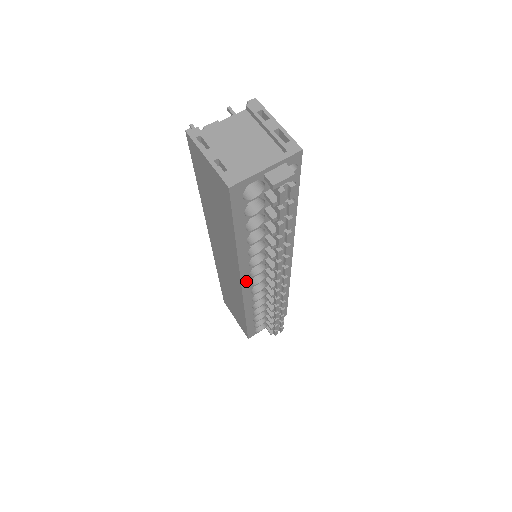
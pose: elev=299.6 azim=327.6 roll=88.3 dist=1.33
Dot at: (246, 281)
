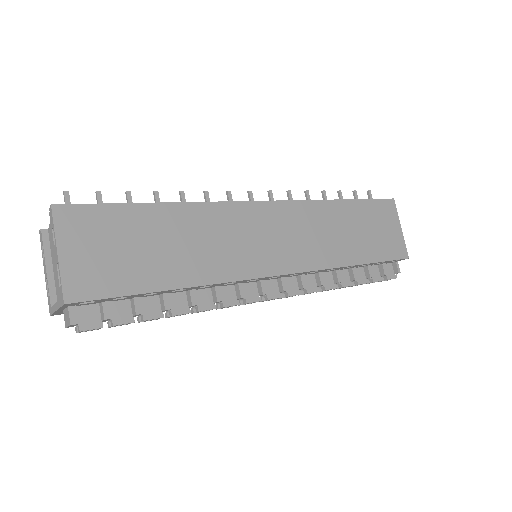
Dot at: occluded
